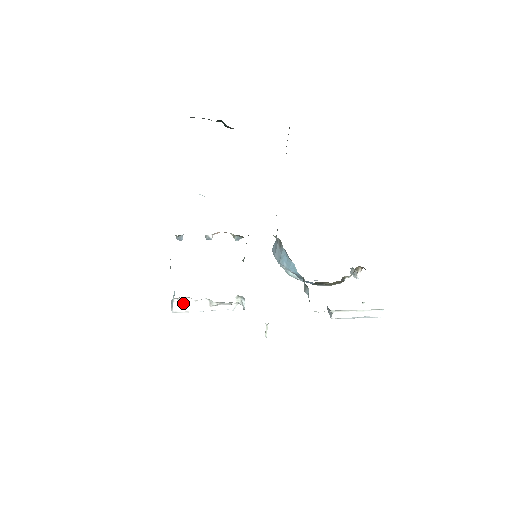
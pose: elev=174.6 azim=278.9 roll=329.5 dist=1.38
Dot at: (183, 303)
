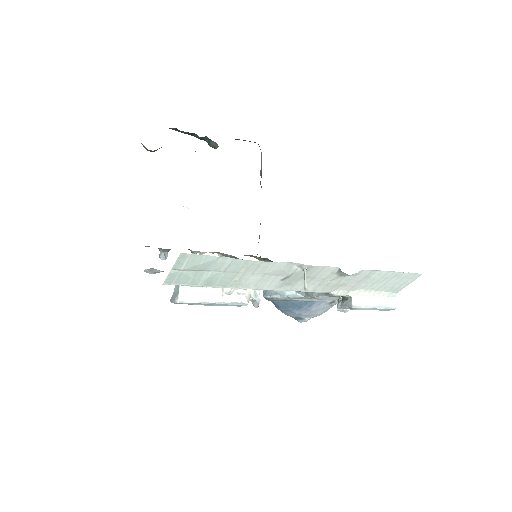
Dot at: (191, 288)
